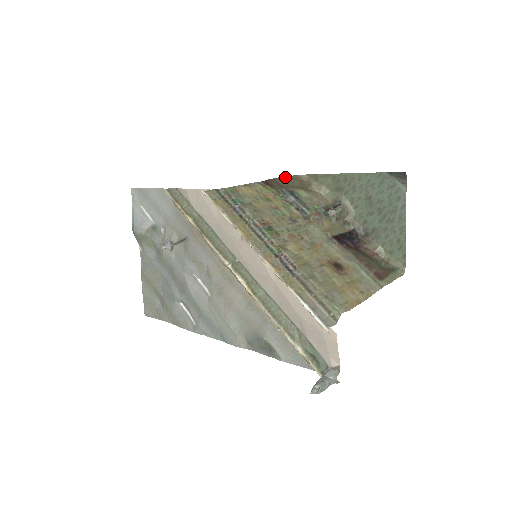
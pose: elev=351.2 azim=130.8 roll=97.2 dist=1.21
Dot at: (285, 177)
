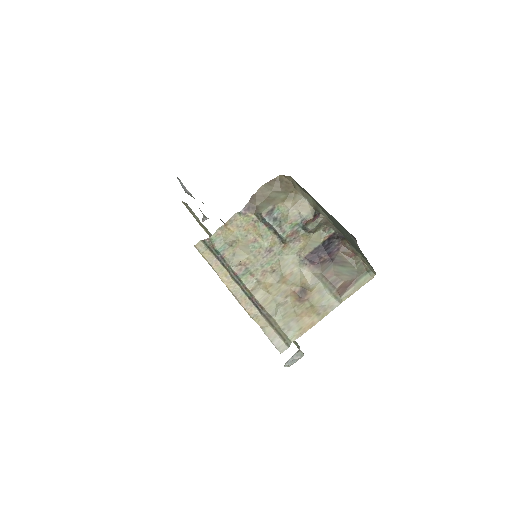
Dot at: (271, 181)
